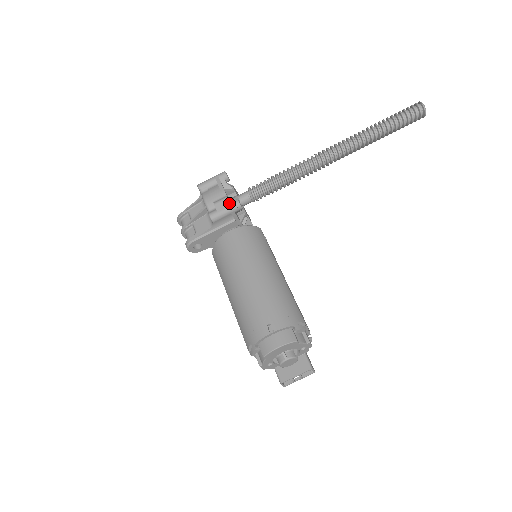
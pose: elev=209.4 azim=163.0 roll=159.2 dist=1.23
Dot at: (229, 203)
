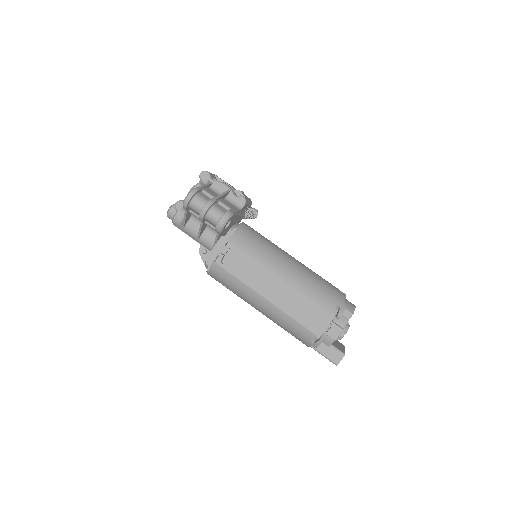
Dot at: occluded
